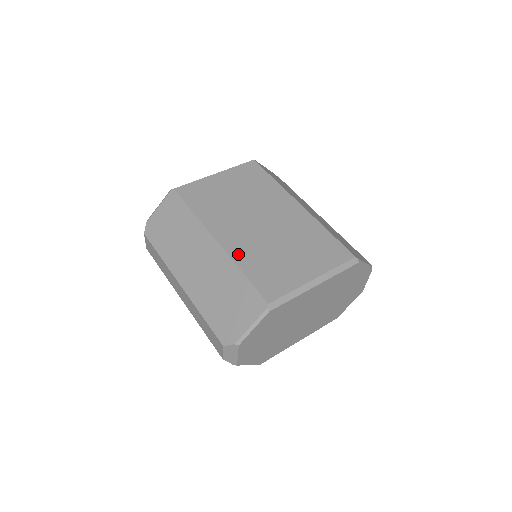
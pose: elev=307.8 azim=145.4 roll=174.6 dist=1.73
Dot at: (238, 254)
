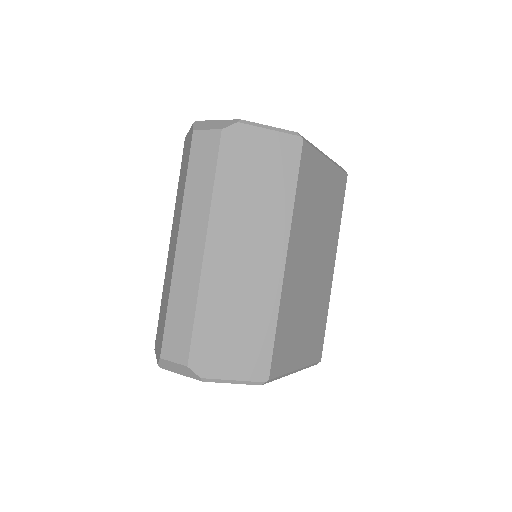
Dot at: (286, 295)
